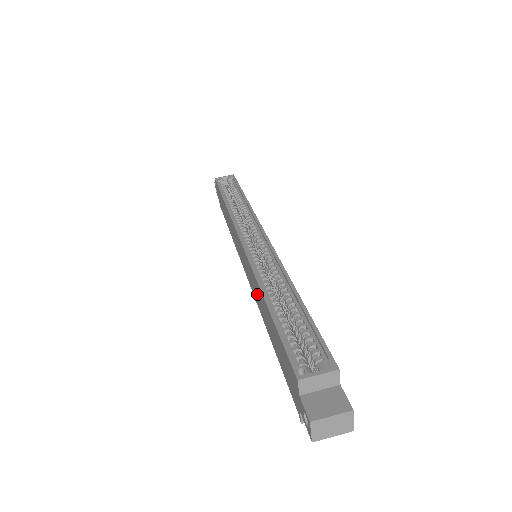
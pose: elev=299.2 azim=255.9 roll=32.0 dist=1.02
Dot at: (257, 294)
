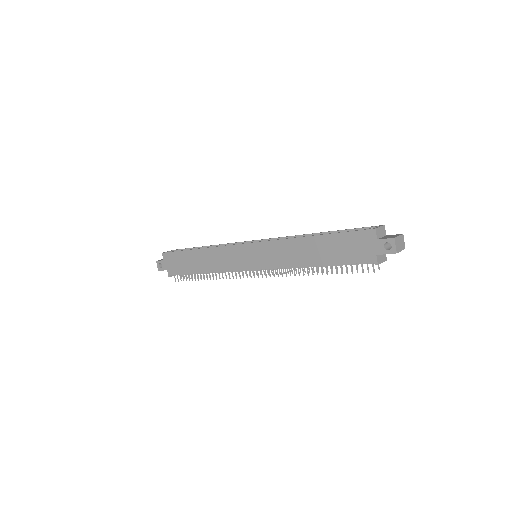
Dot at: (289, 253)
